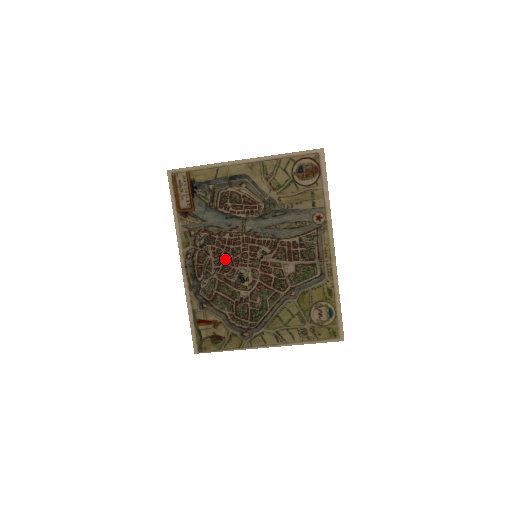
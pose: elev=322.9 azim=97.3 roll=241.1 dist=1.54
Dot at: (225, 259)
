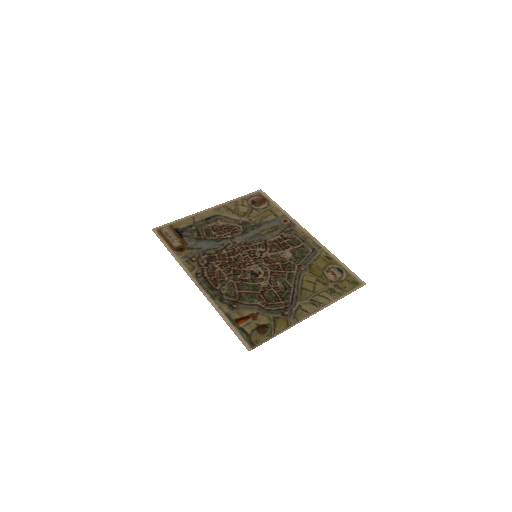
Dot at: (232, 266)
